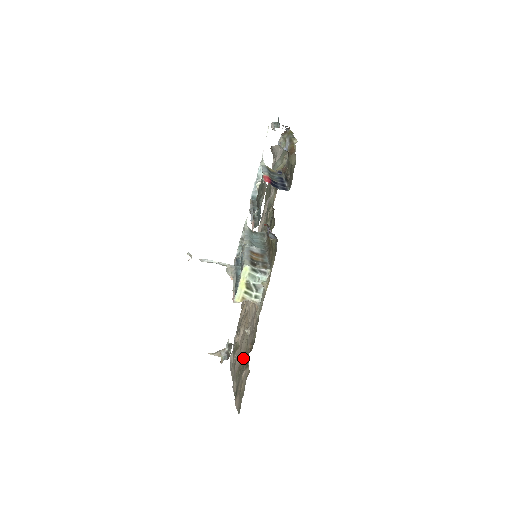
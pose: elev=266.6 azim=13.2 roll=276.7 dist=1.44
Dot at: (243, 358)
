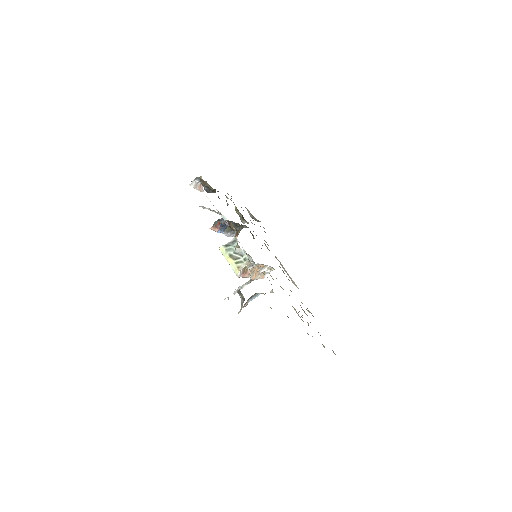
Dot at: occluded
